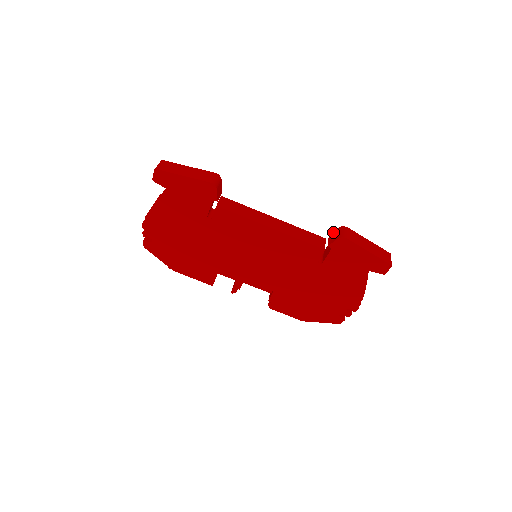
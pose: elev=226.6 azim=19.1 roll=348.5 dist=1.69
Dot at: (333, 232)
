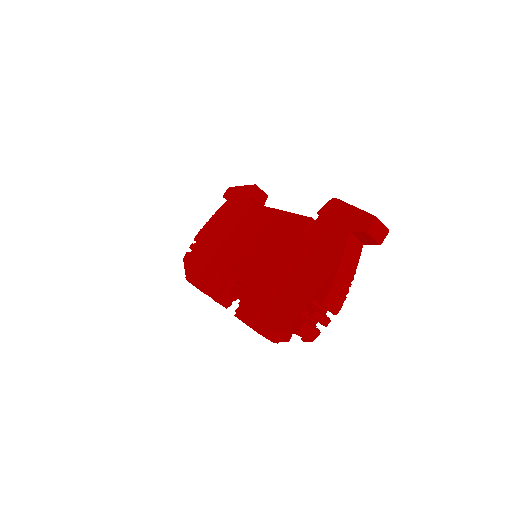
Dot at: occluded
